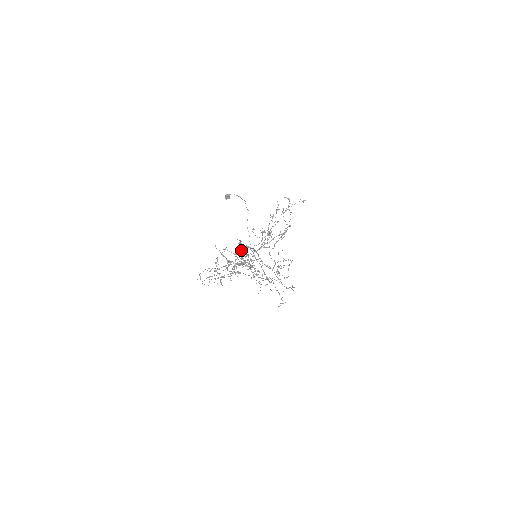
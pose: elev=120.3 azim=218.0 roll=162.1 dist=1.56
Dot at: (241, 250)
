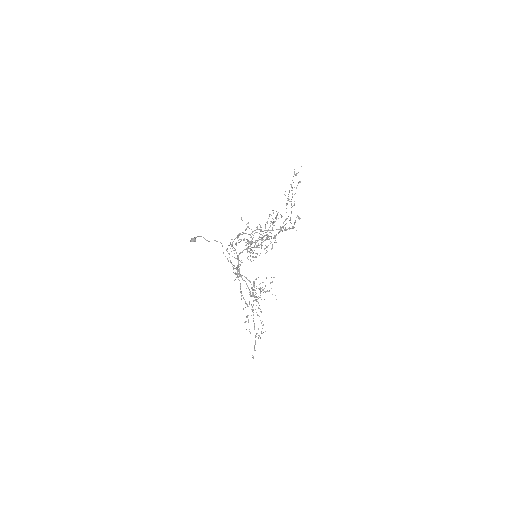
Dot at: (291, 186)
